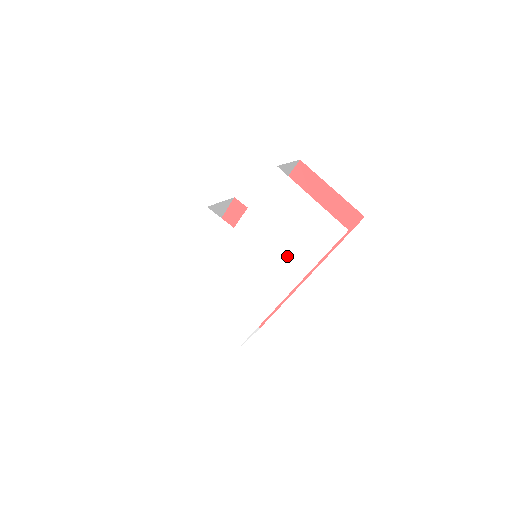
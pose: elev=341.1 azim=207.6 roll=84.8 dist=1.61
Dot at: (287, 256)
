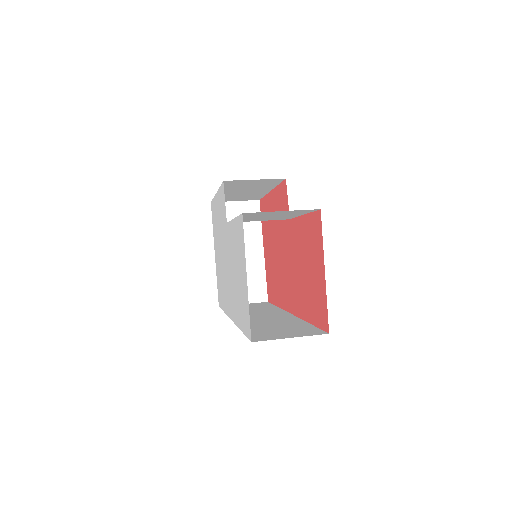
Dot at: (235, 294)
